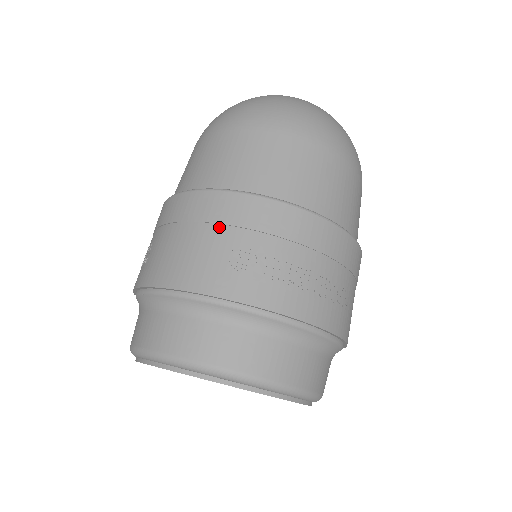
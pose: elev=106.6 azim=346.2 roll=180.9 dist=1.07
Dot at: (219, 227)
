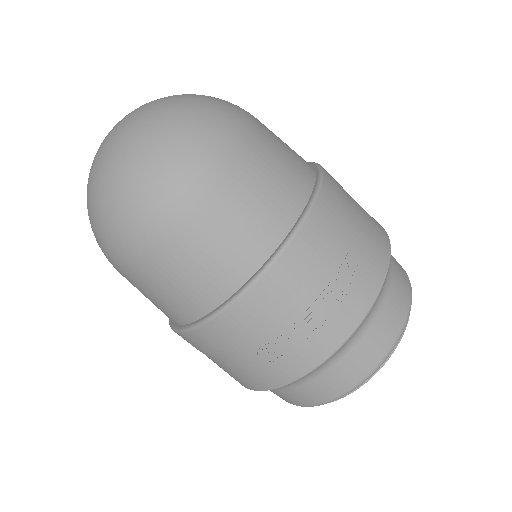
Dot at: (230, 350)
